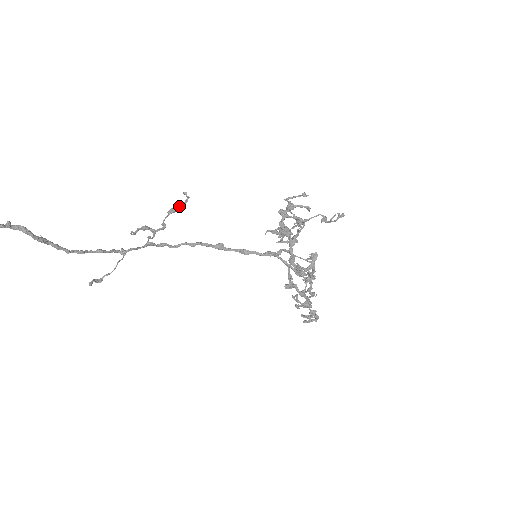
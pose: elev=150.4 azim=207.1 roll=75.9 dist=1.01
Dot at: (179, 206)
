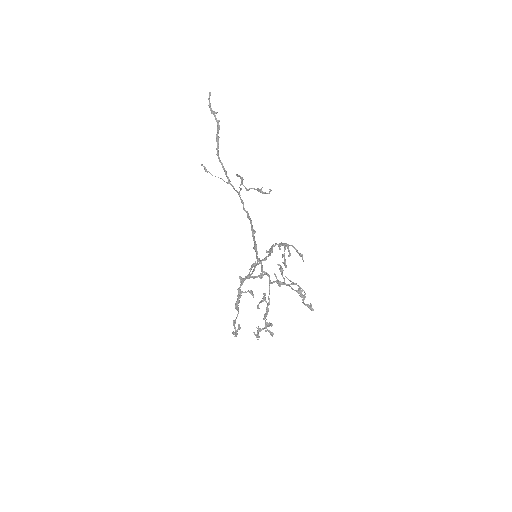
Dot at: (262, 191)
